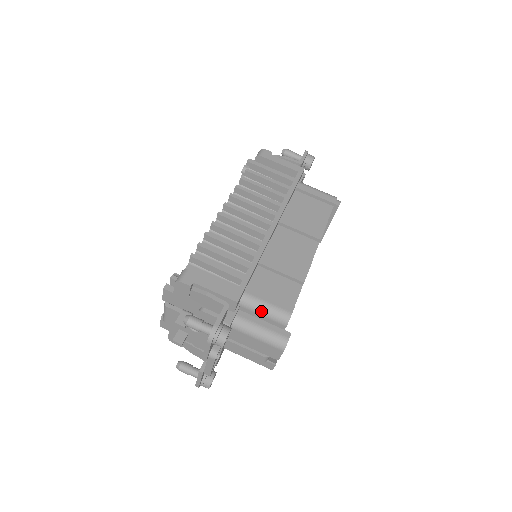
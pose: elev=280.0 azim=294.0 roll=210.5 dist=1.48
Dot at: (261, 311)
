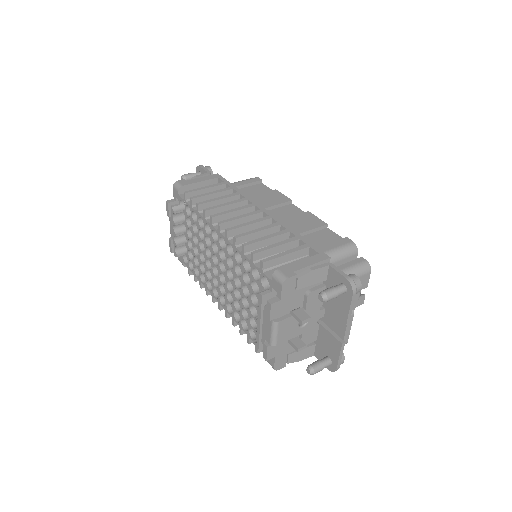
Dot at: (338, 257)
